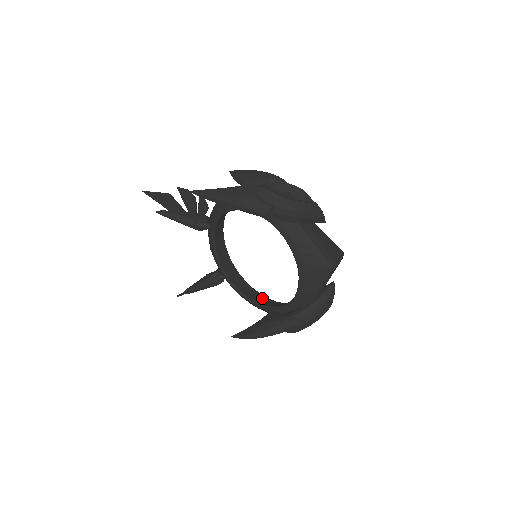
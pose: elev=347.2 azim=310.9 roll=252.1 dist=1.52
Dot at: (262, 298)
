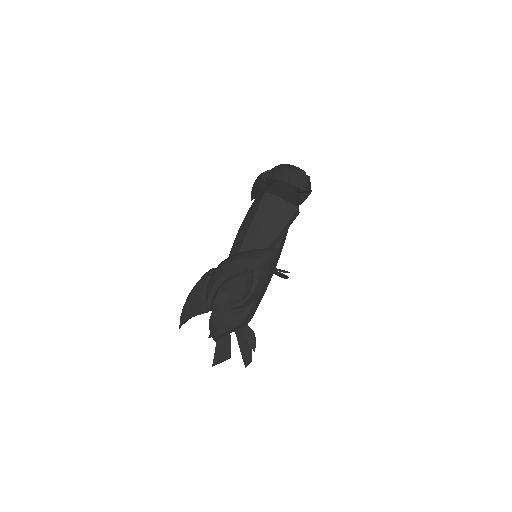
Dot at: occluded
